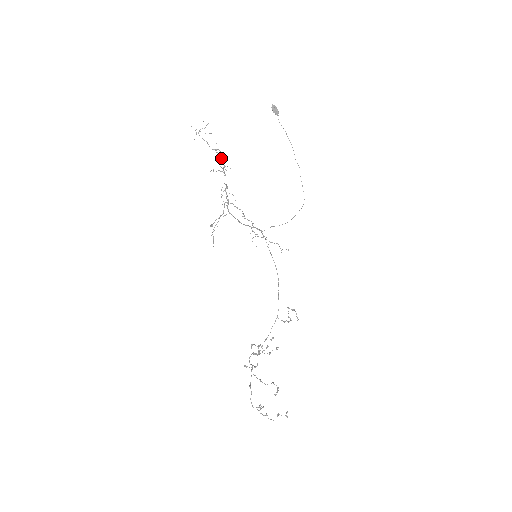
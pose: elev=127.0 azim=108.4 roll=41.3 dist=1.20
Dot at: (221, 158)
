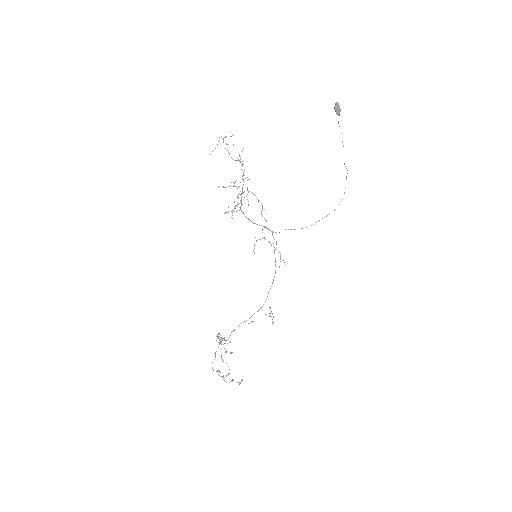
Dot at: occluded
